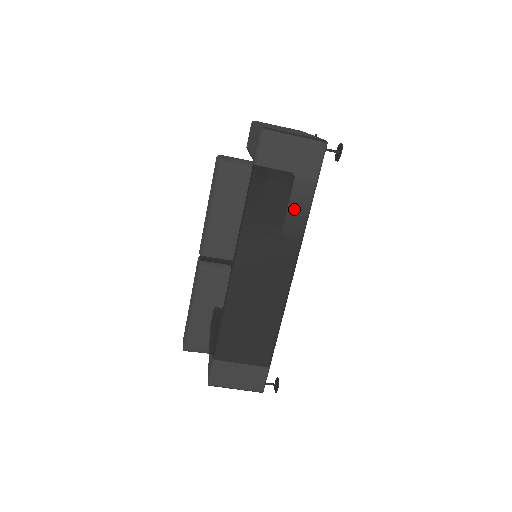
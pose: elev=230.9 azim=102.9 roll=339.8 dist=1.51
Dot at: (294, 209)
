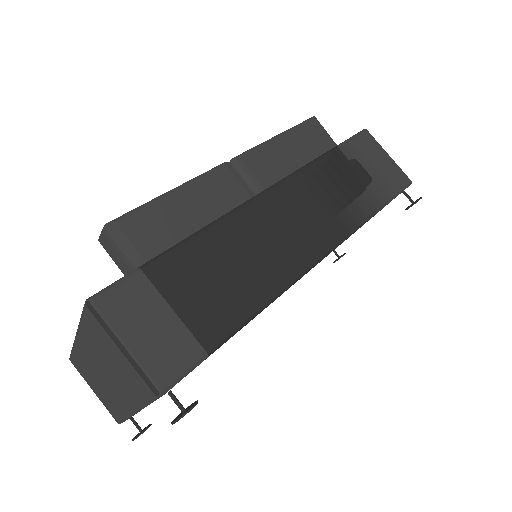
Dot at: (360, 200)
